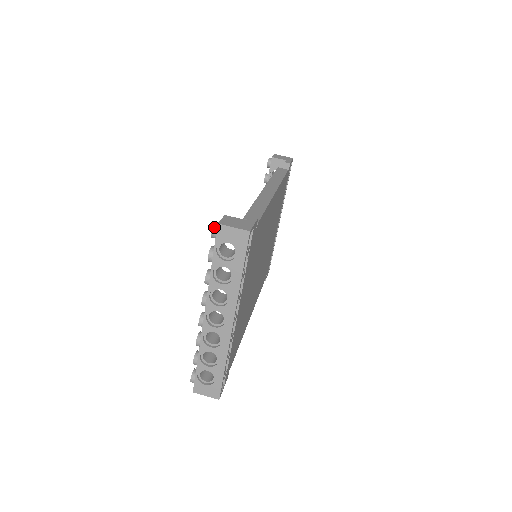
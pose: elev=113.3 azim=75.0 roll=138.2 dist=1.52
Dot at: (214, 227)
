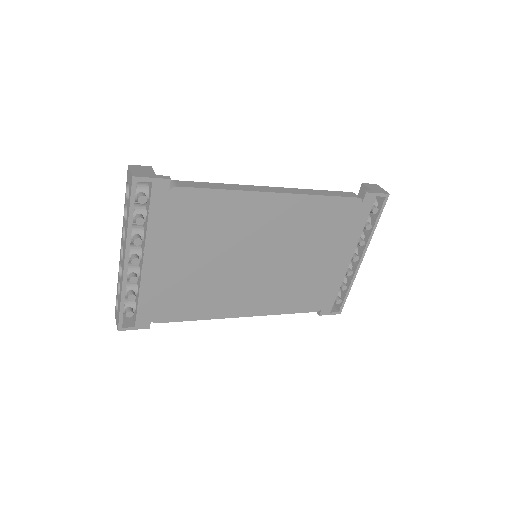
Dot at: occluded
